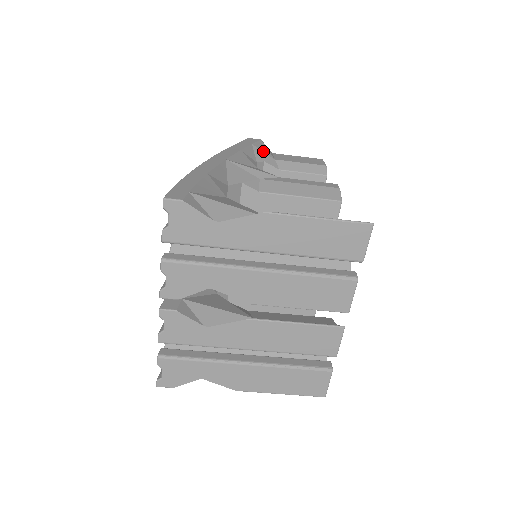
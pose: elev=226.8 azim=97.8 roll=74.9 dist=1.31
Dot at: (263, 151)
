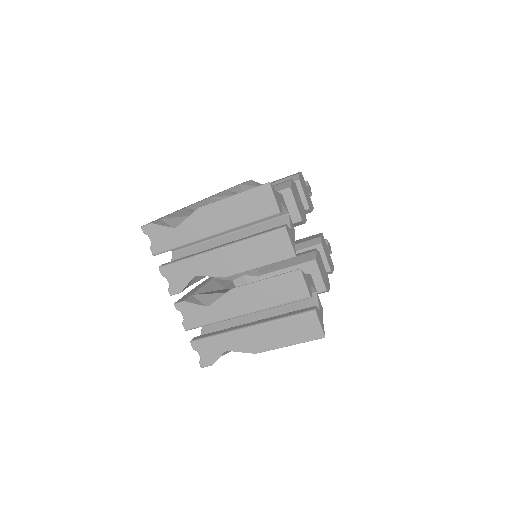
Dot at: (250, 186)
